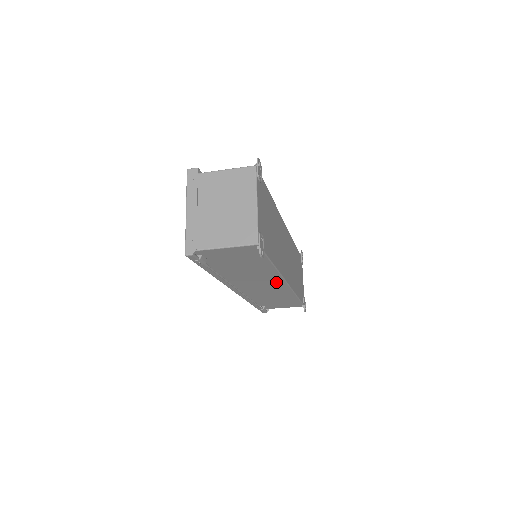
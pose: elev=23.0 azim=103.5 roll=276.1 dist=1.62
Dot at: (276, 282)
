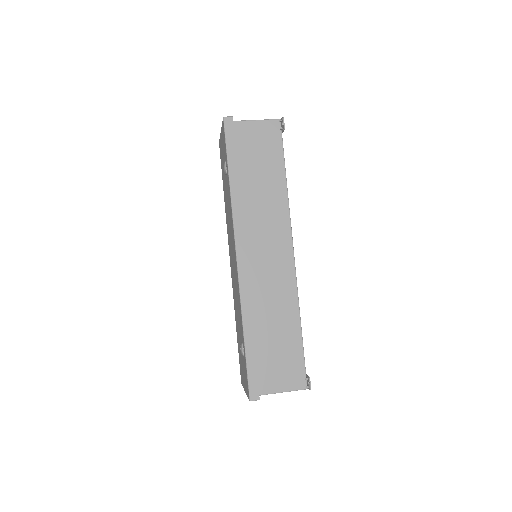
Dot at: occluded
